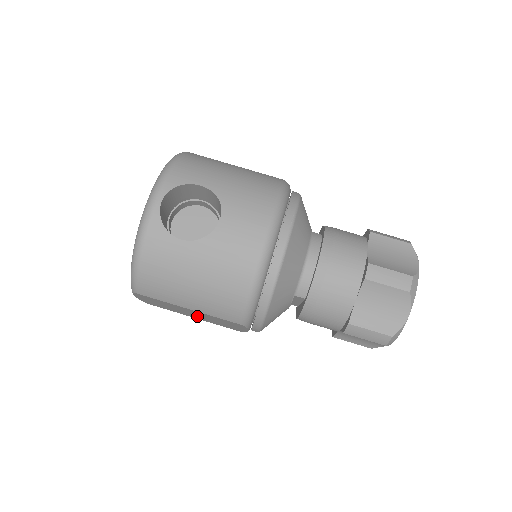
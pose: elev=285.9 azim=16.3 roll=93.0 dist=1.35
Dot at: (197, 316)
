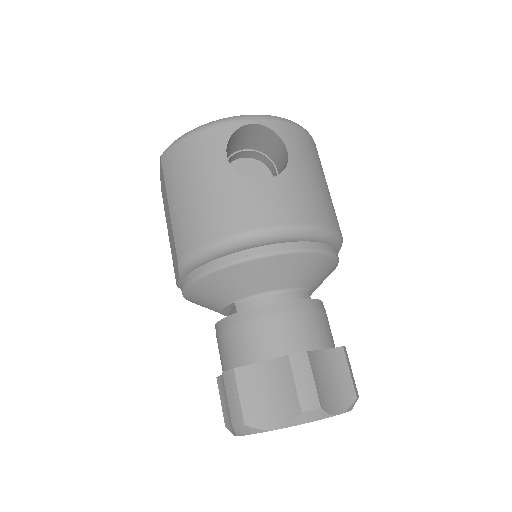
Dot at: occluded
